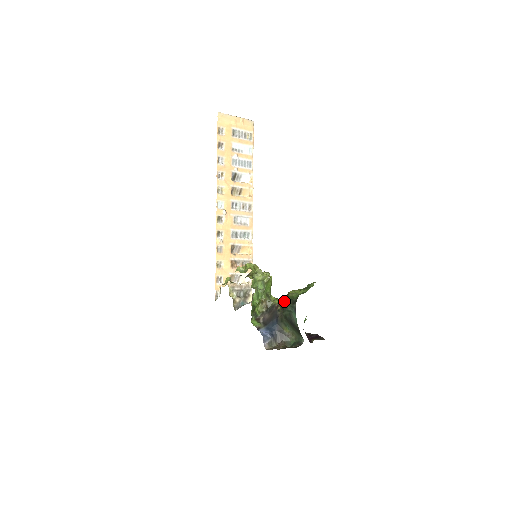
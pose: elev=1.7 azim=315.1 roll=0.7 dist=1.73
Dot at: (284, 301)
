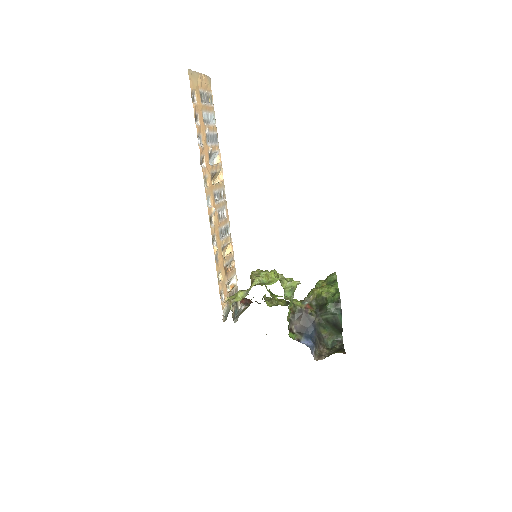
Dot at: (316, 303)
